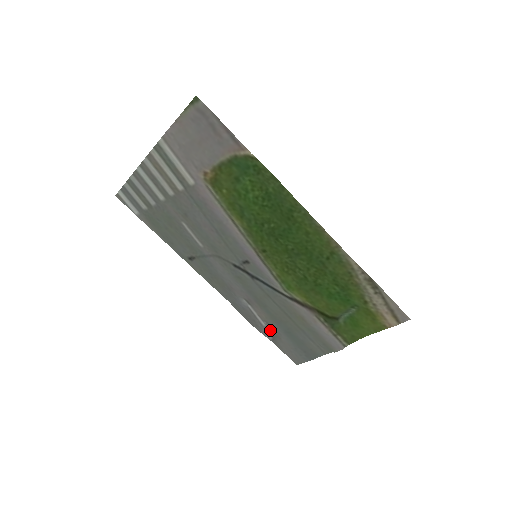
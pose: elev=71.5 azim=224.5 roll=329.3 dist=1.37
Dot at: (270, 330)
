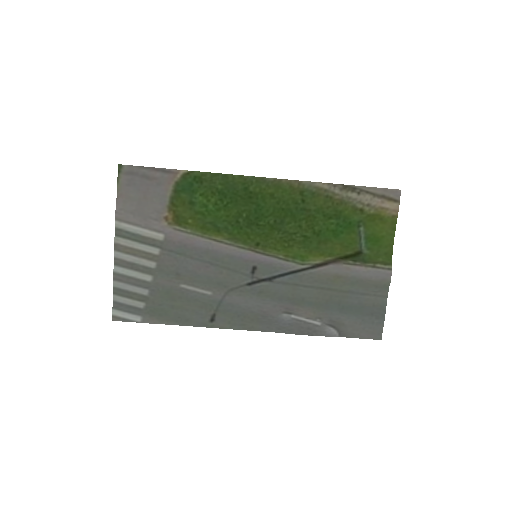
Dot at: (328, 324)
